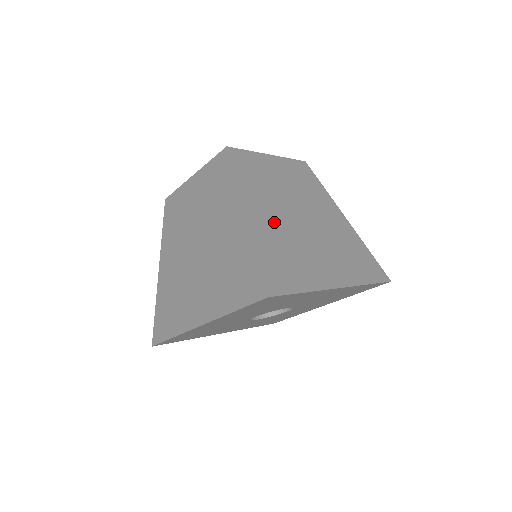
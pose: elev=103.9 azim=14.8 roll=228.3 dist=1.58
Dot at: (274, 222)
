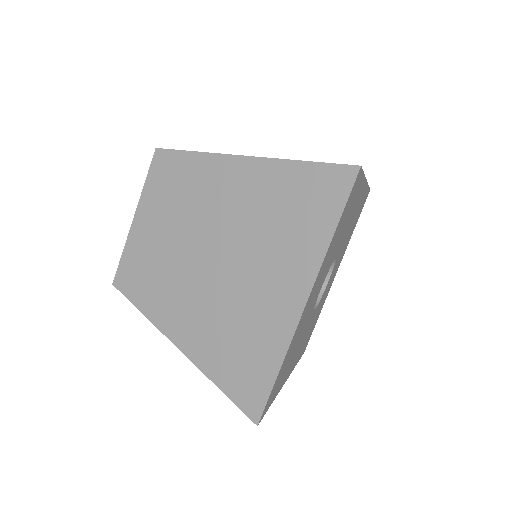
Dot at: occluded
